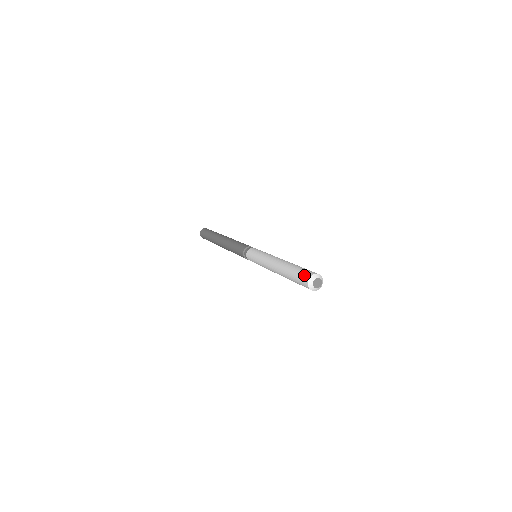
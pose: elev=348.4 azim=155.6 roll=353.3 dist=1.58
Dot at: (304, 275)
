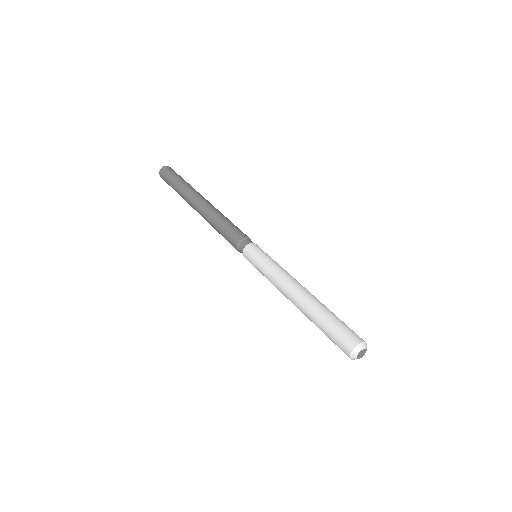
Dot at: (343, 342)
